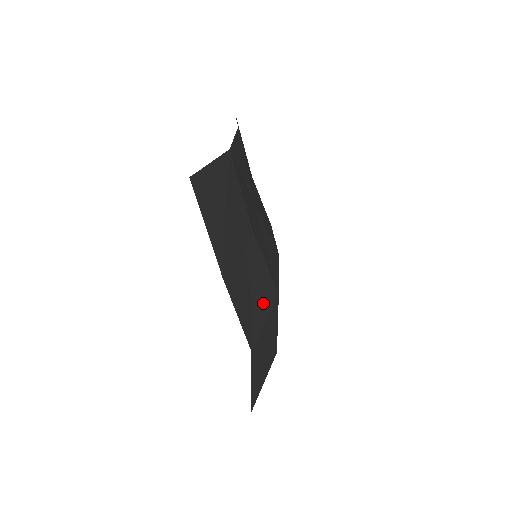
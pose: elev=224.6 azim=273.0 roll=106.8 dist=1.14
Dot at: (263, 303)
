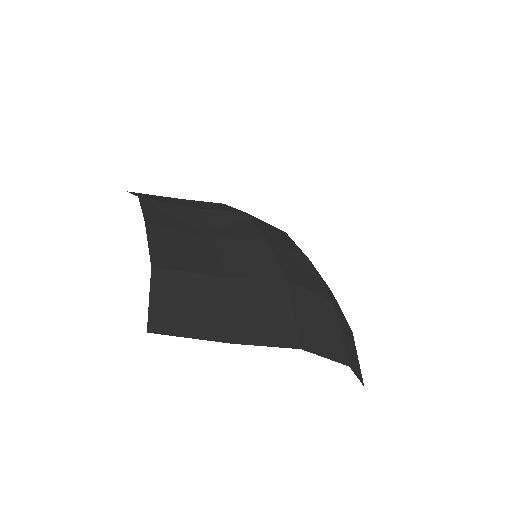
Dot at: (280, 306)
